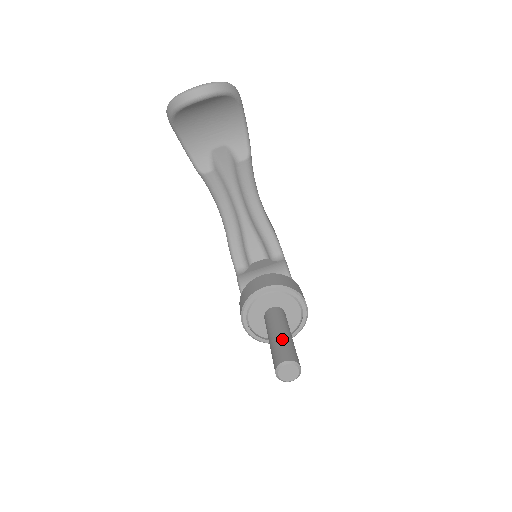
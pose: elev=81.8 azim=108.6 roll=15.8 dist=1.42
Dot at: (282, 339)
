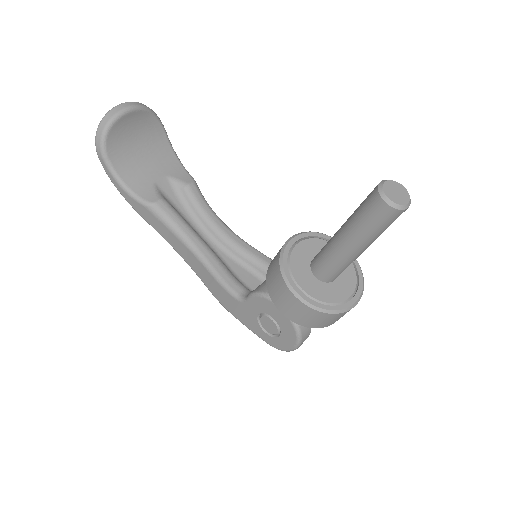
Dot at: occluded
